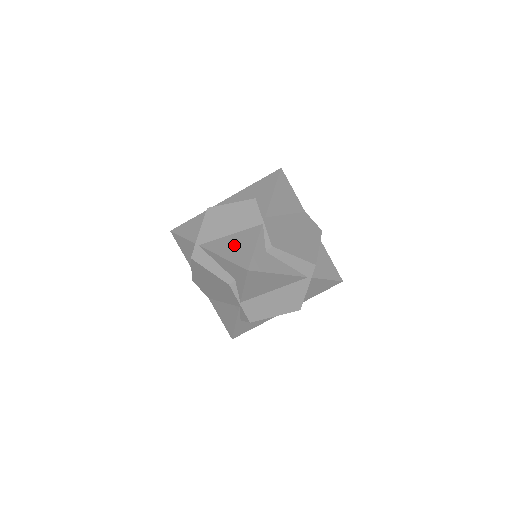
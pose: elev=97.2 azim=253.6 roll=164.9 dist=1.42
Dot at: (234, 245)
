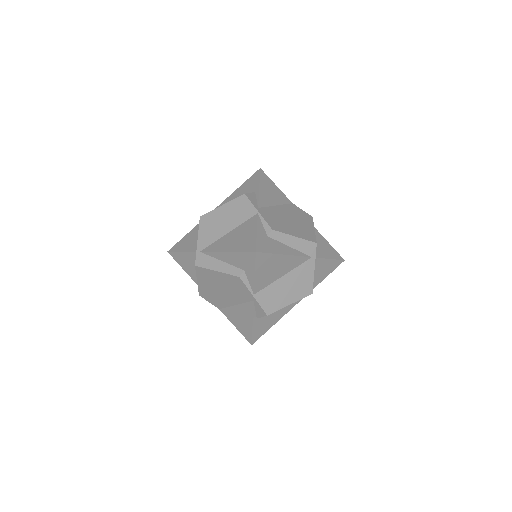
Dot at: (235, 238)
